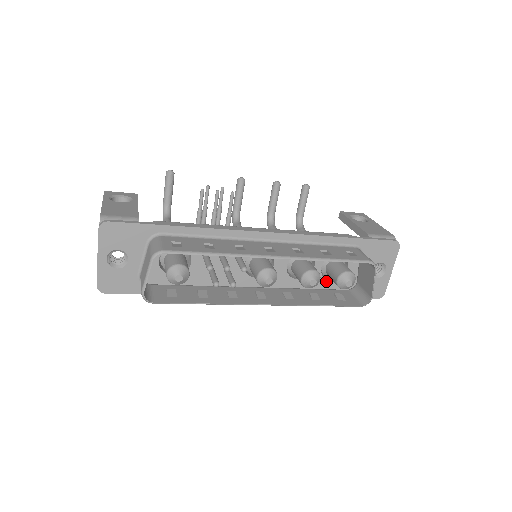
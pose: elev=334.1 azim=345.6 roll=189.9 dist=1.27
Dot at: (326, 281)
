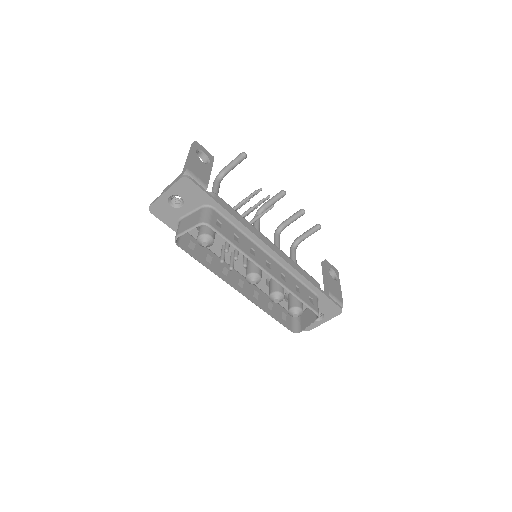
Dot at: (284, 300)
